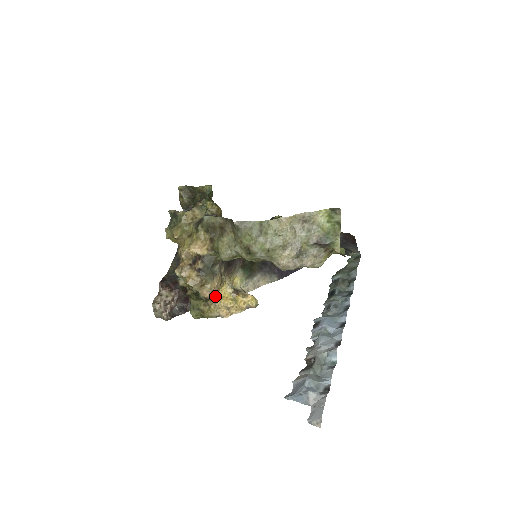
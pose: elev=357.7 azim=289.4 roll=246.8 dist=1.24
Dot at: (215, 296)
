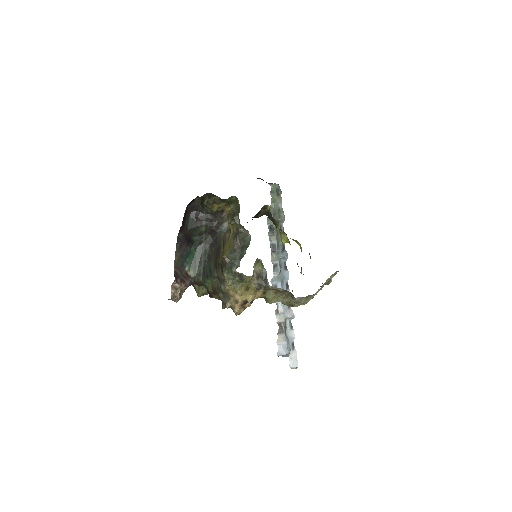
Dot at: occluded
